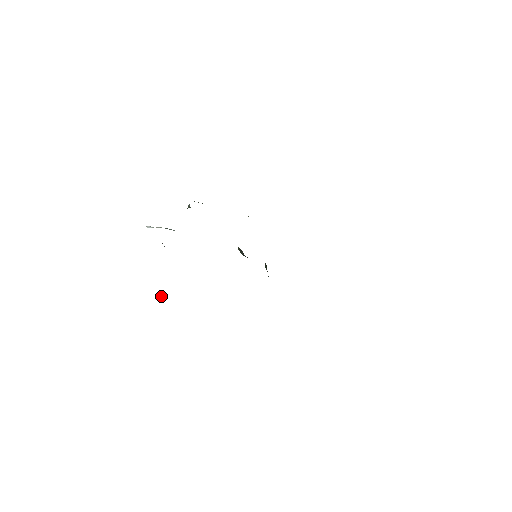
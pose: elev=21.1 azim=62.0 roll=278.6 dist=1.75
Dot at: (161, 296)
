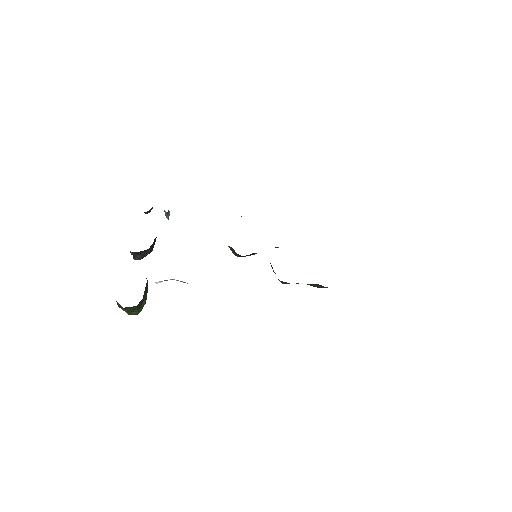
Dot at: (121, 306)
